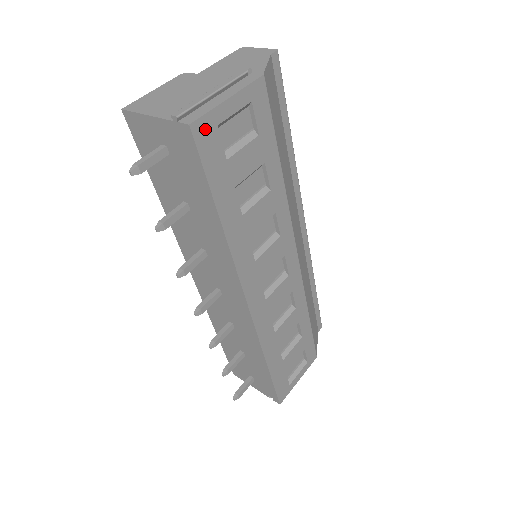
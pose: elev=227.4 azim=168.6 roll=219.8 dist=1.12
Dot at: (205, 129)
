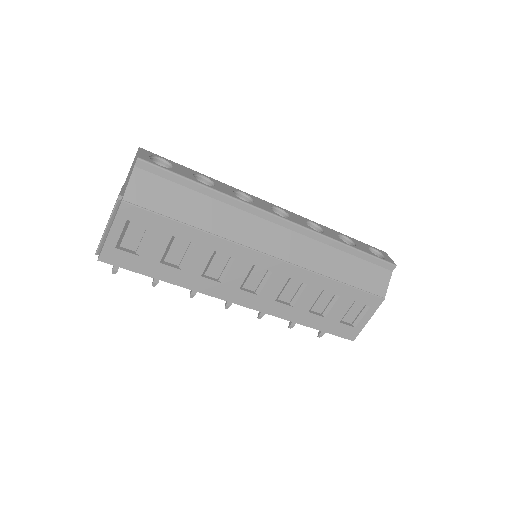
Dot at: (109, 255)
